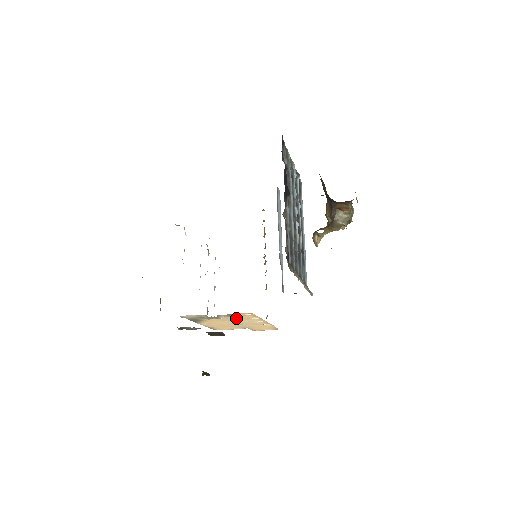
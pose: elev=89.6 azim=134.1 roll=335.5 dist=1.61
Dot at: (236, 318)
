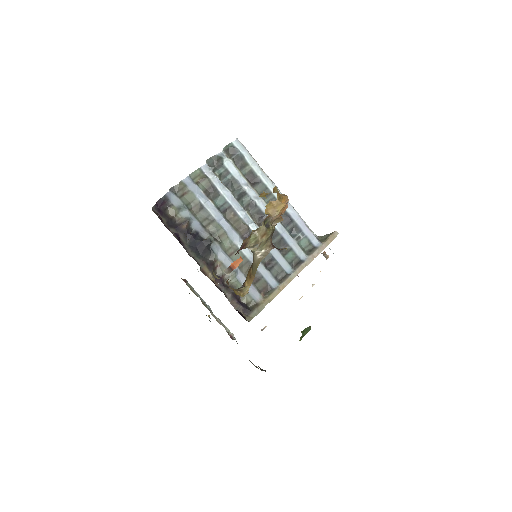
Dot at: occluded
